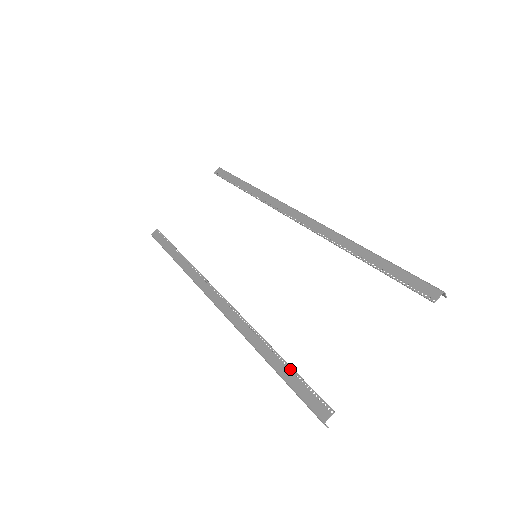
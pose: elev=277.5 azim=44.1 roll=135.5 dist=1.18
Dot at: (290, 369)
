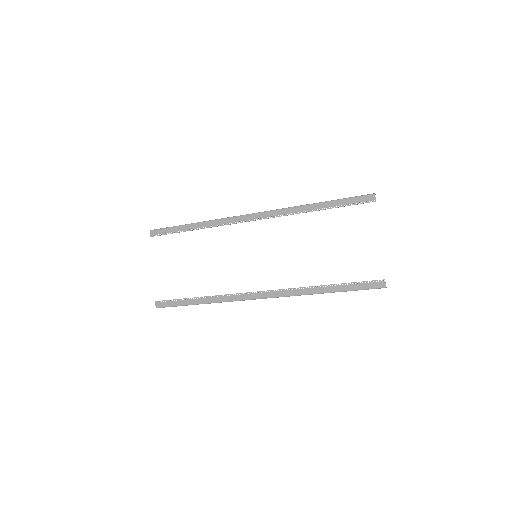
Dot at: (346, 284)
